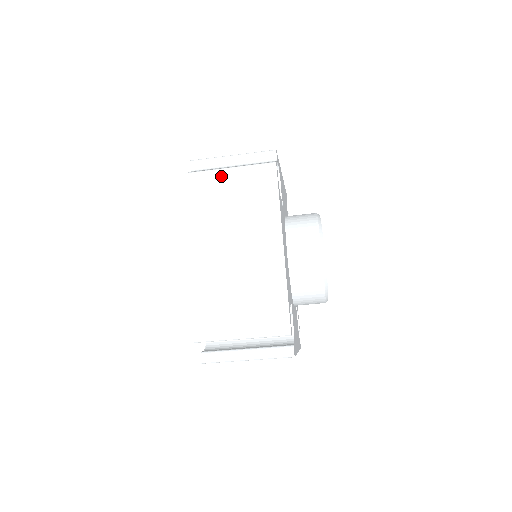
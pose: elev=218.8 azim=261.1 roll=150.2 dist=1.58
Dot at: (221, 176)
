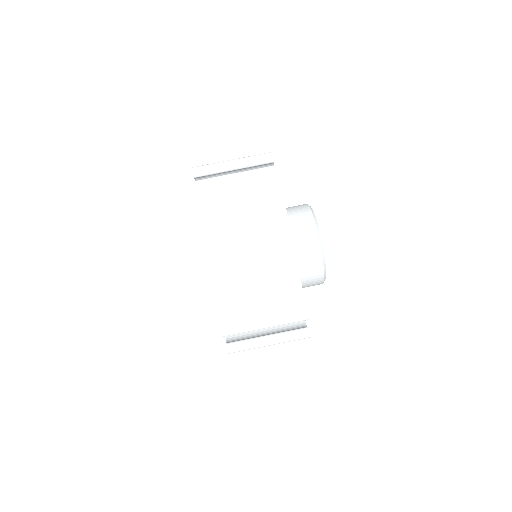
Dot at: occluded
